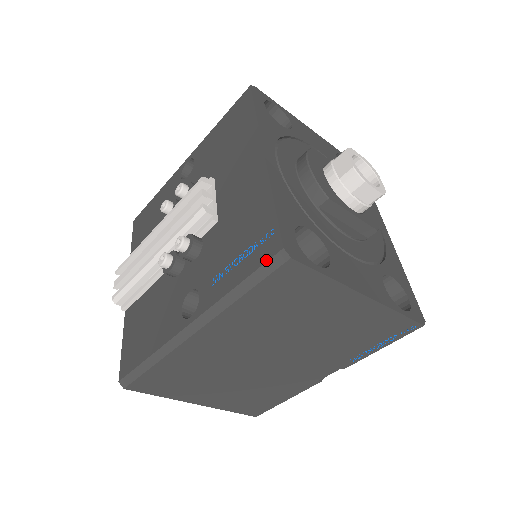
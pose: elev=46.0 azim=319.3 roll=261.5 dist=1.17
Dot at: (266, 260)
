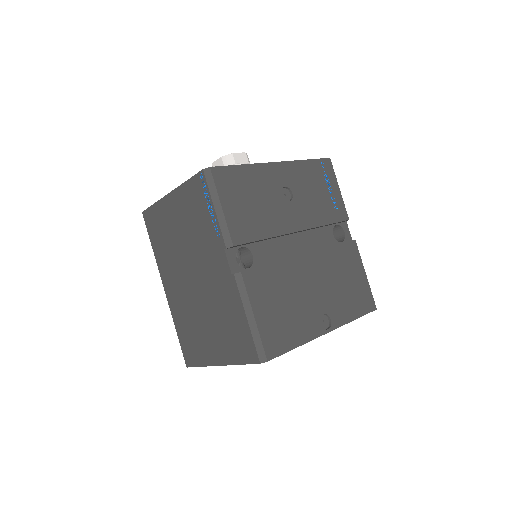
Dot at: occluded
